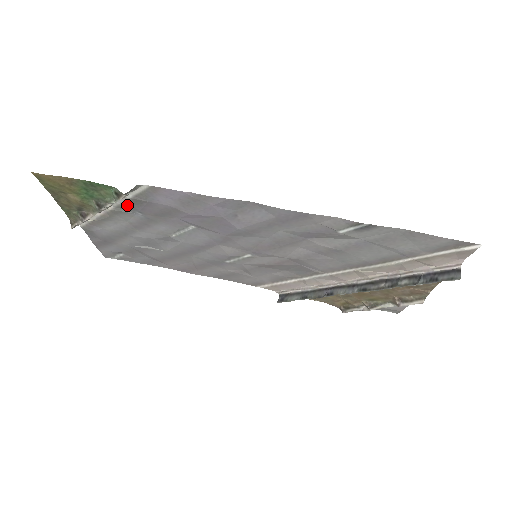
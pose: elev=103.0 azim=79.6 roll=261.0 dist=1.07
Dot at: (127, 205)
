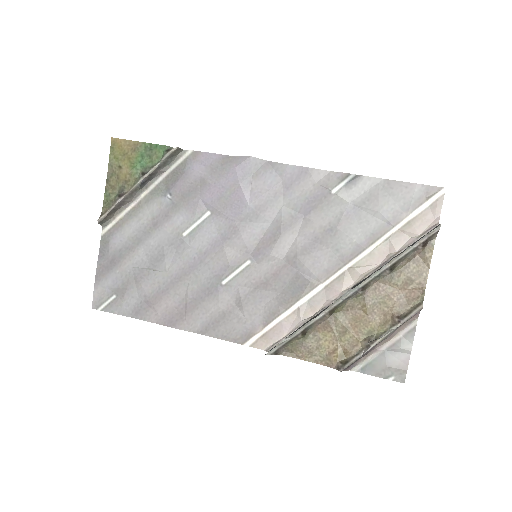
Dot at: (163, 185)
